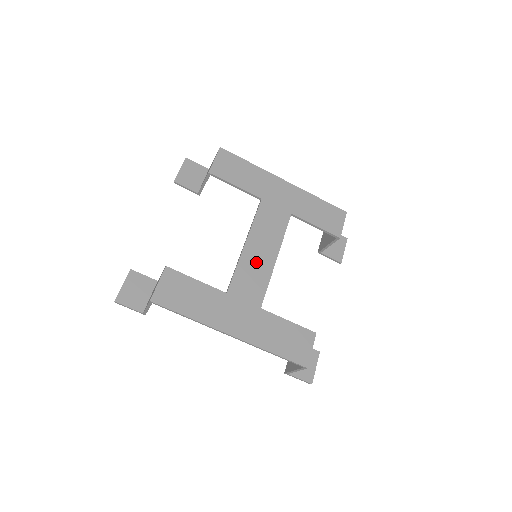
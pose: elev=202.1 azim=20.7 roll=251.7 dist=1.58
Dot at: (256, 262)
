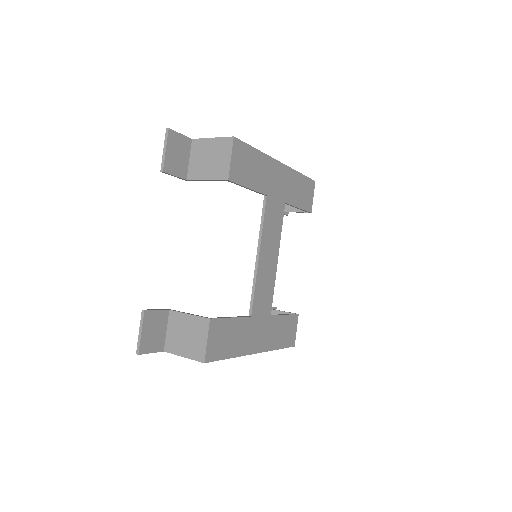
Dot at: (266, 272)
